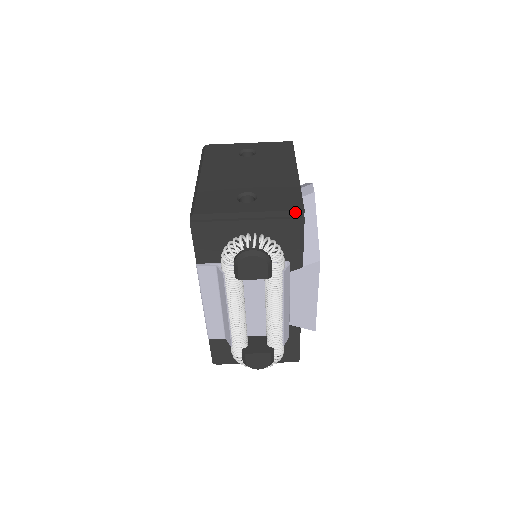
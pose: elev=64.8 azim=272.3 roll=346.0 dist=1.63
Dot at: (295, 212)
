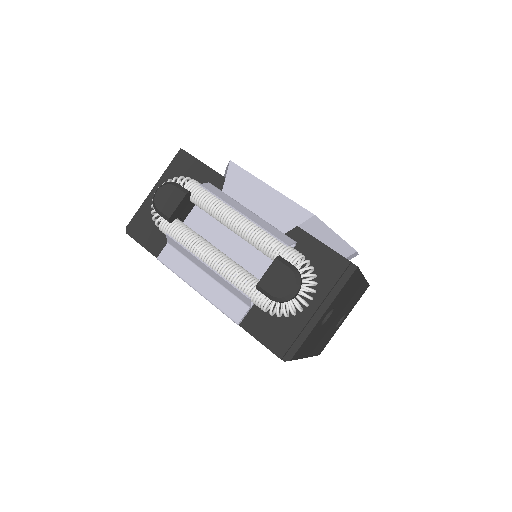
Dot at: (177, 156)
